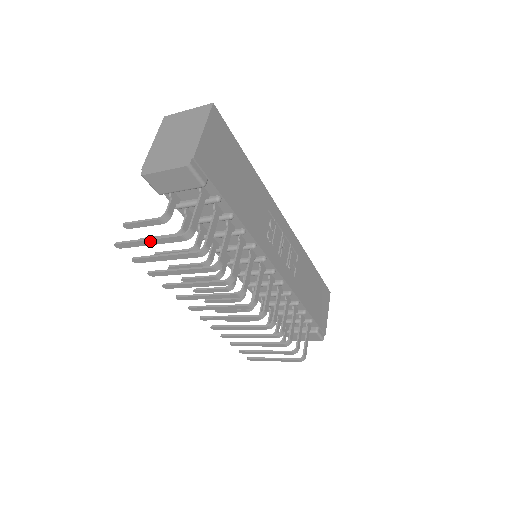
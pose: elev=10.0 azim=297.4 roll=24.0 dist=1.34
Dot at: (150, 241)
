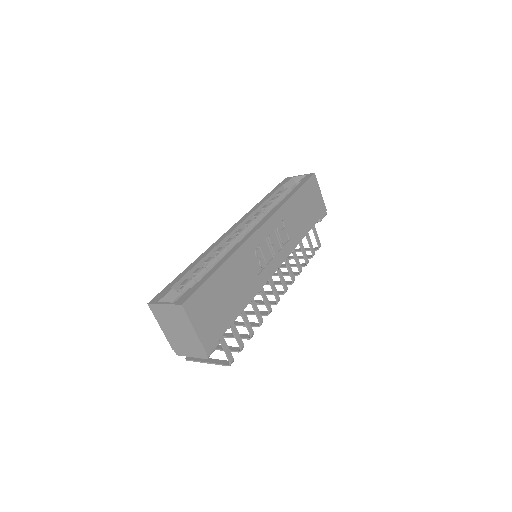
Dot at: (209, 362)
